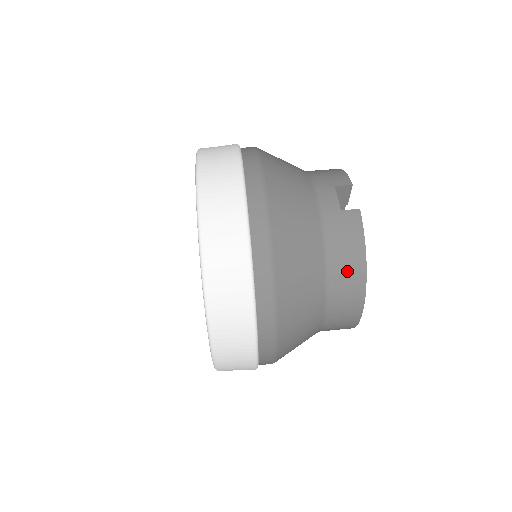
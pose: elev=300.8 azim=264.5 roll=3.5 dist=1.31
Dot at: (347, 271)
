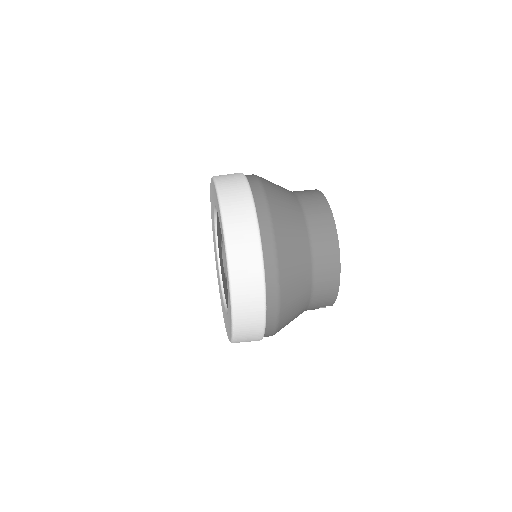
Dot at: (312, 198)
